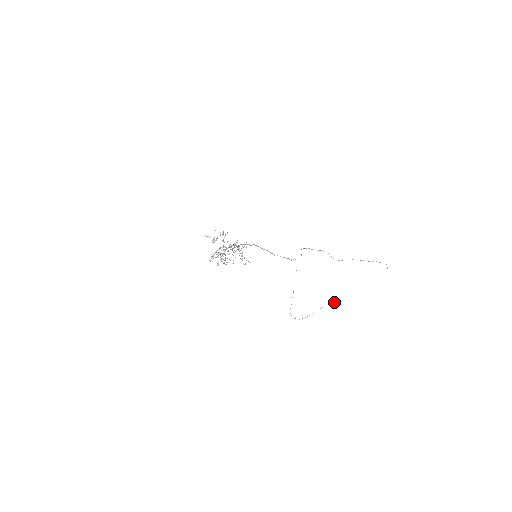
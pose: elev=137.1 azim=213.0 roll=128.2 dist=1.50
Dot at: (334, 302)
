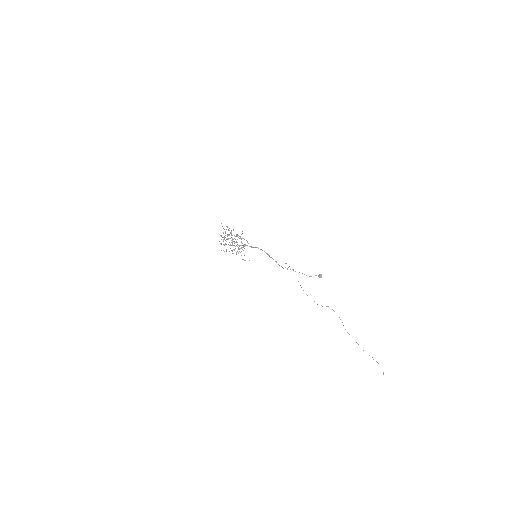
Dot at: (320, 274)
